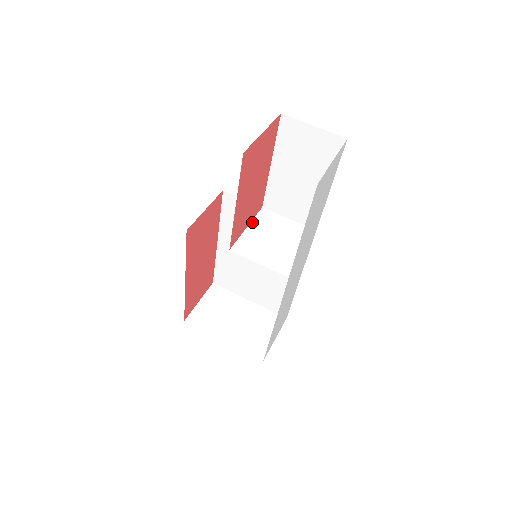
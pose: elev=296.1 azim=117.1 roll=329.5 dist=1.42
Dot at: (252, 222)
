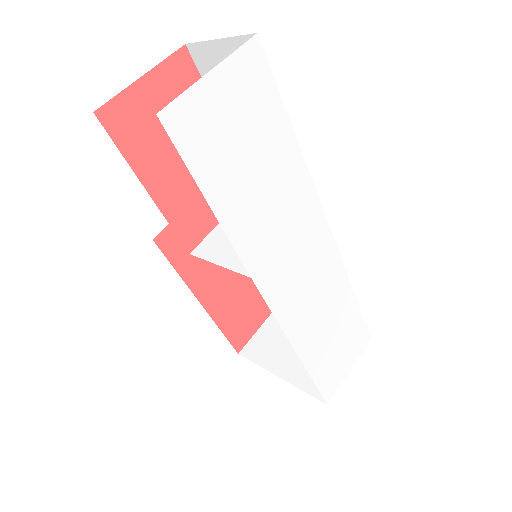
Dot at: occluded
